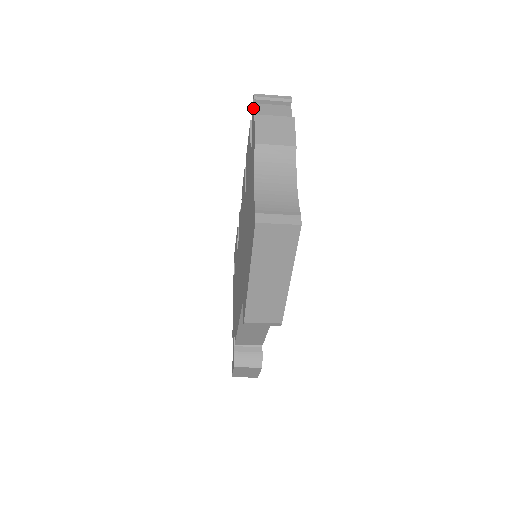
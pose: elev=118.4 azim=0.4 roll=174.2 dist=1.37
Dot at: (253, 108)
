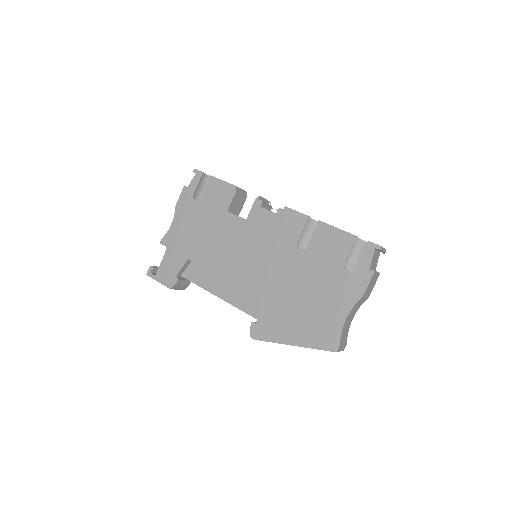
Dot at: (374, 255)
